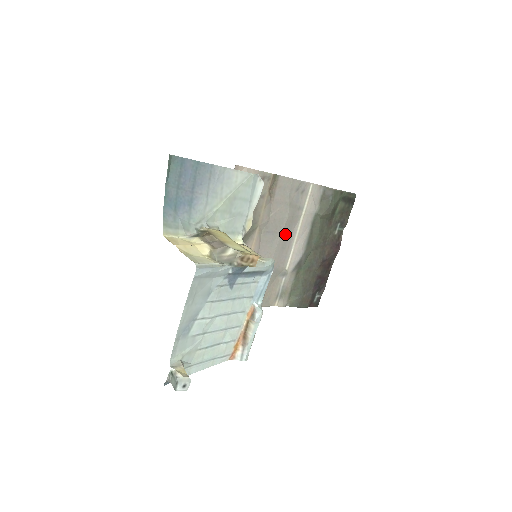
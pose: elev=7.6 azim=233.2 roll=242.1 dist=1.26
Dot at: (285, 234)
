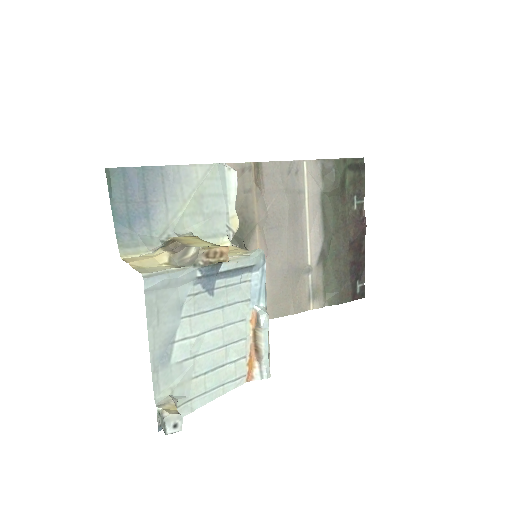
Dot at: (293, 225)
